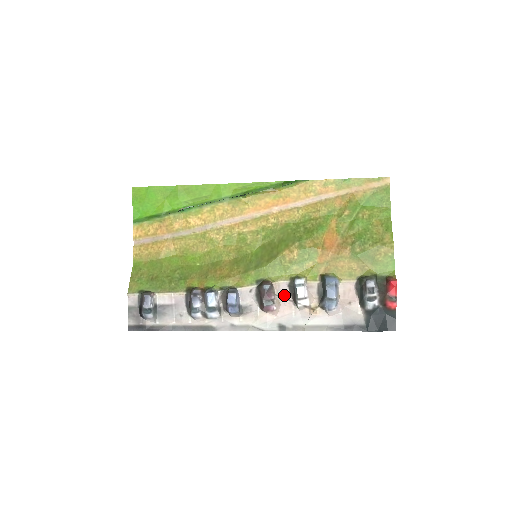
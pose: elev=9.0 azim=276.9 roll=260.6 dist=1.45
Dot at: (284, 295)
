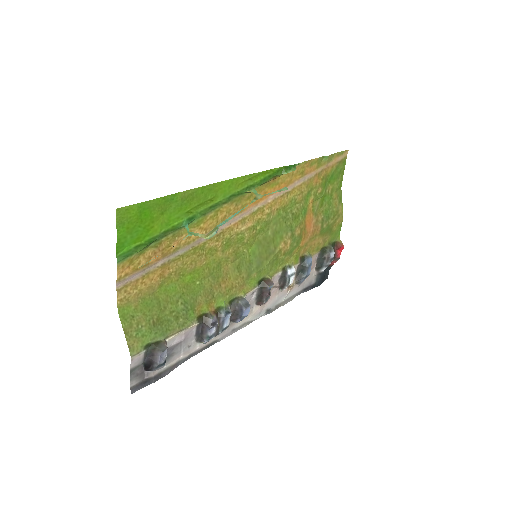
Dot at: (275, 285)
